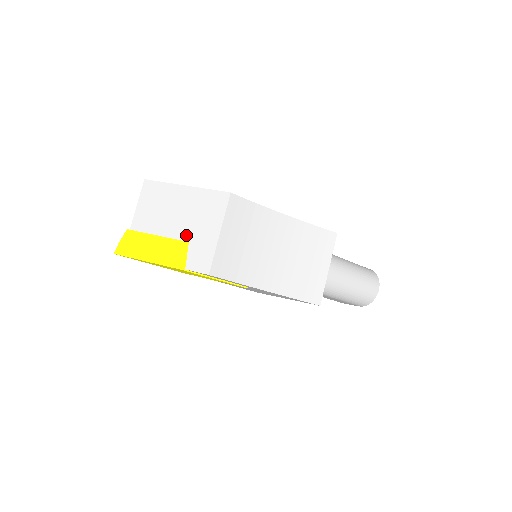
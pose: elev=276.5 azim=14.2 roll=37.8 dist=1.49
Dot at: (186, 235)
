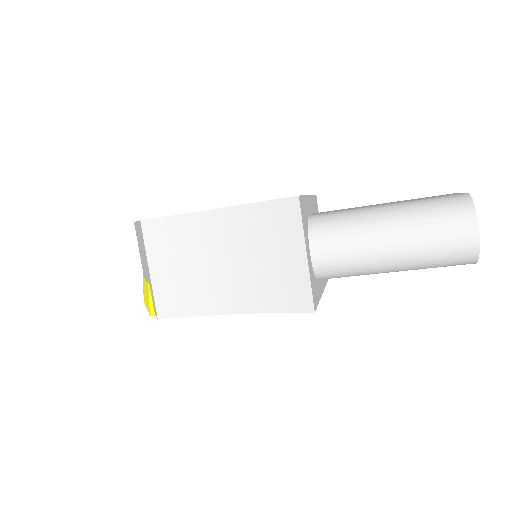
Dot at: (147, 276)
